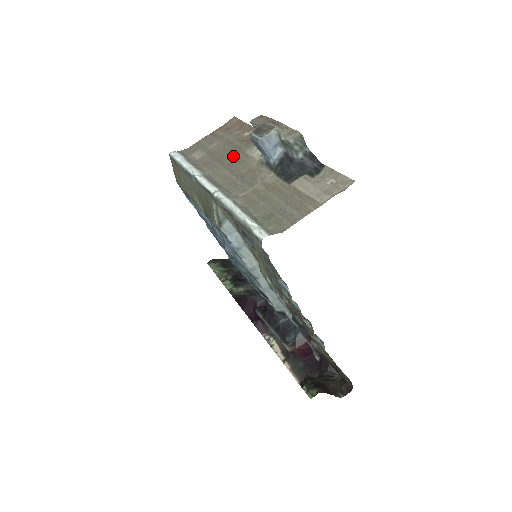
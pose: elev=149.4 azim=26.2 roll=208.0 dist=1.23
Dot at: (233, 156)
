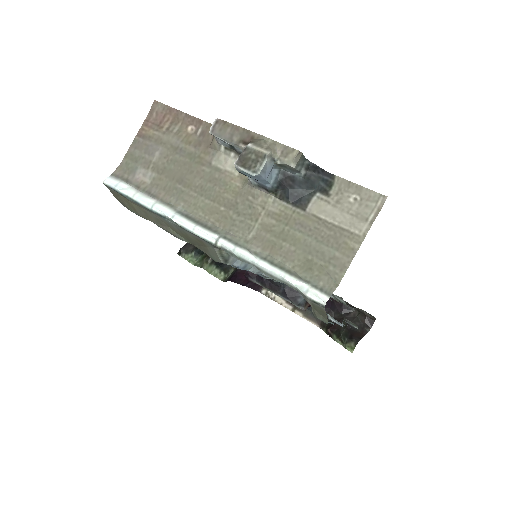
Dot at: (198, 173)
